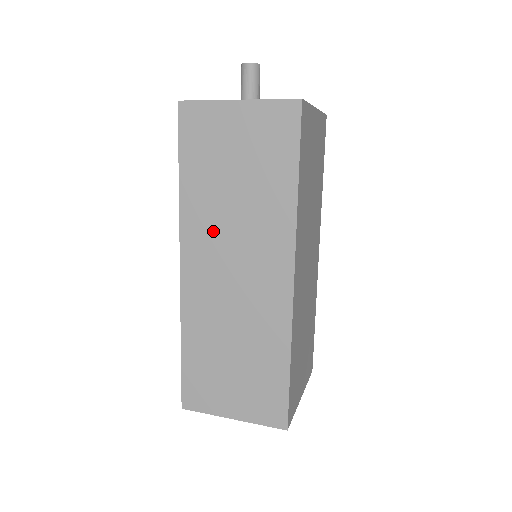
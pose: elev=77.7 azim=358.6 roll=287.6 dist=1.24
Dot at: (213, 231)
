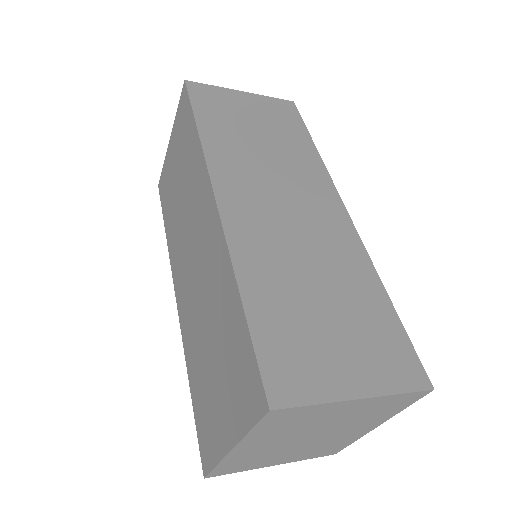
Dot at: (248, 169)
